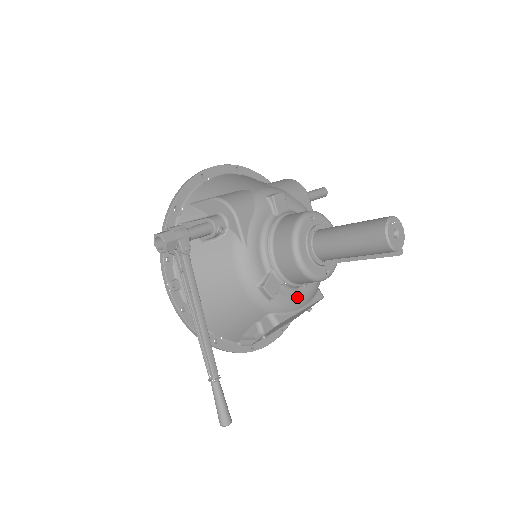
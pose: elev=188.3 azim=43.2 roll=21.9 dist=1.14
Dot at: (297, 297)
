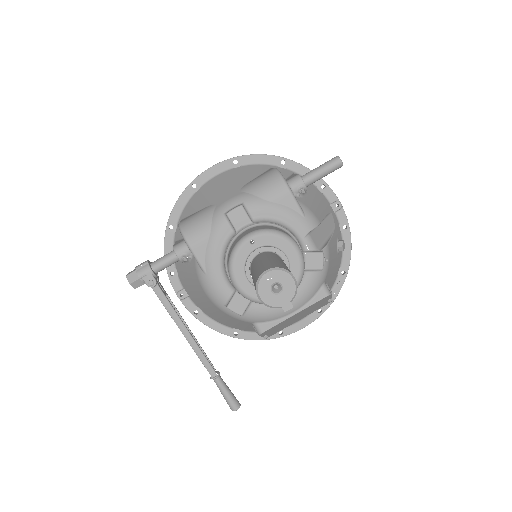
Dot at: occluded
